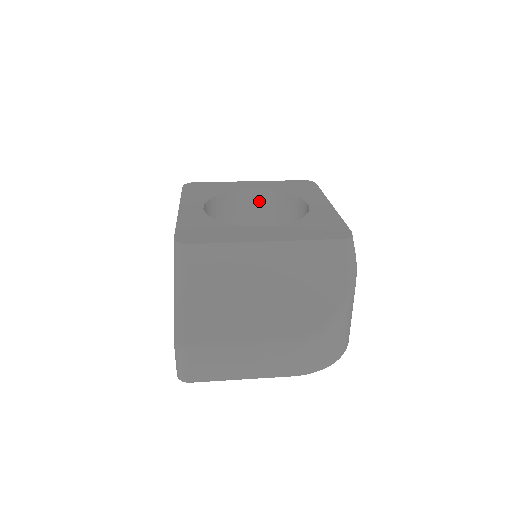
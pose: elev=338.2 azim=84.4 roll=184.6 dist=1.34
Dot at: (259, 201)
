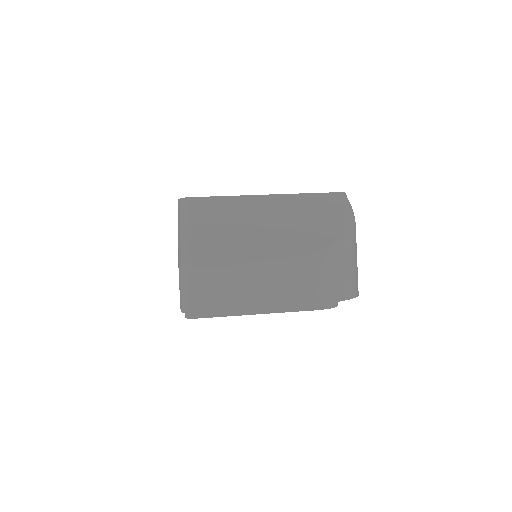
Dot at: occluded
